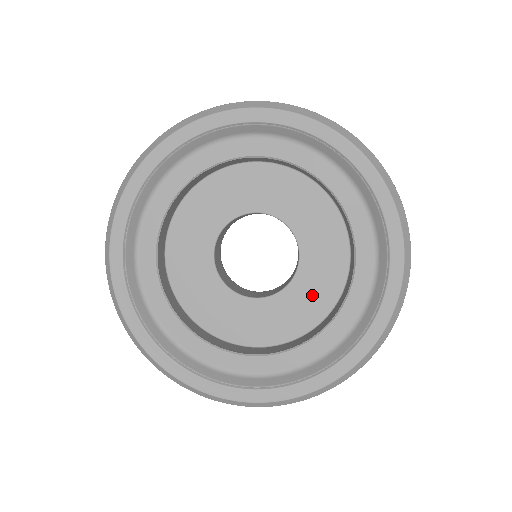
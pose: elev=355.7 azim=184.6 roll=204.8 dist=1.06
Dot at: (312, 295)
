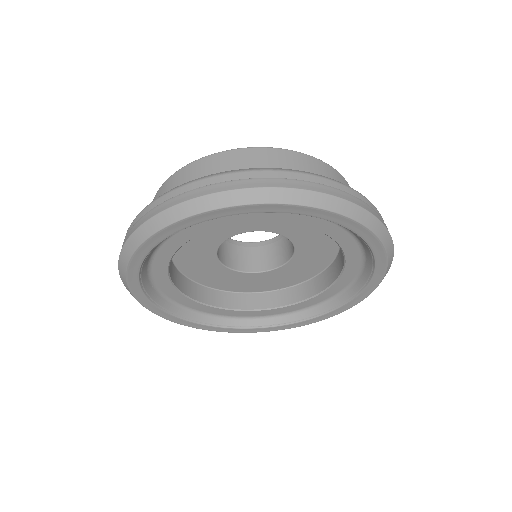
Dot at: (317, 250)
